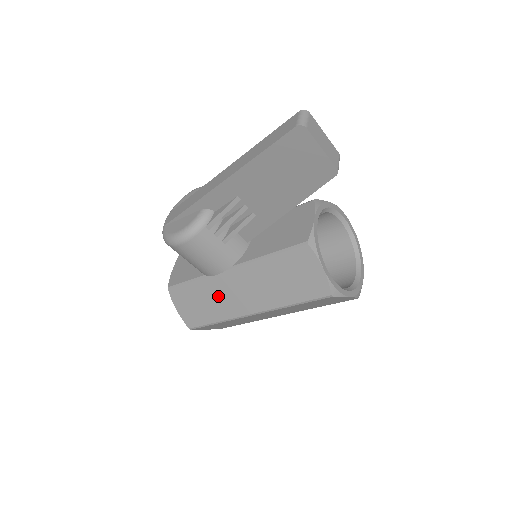
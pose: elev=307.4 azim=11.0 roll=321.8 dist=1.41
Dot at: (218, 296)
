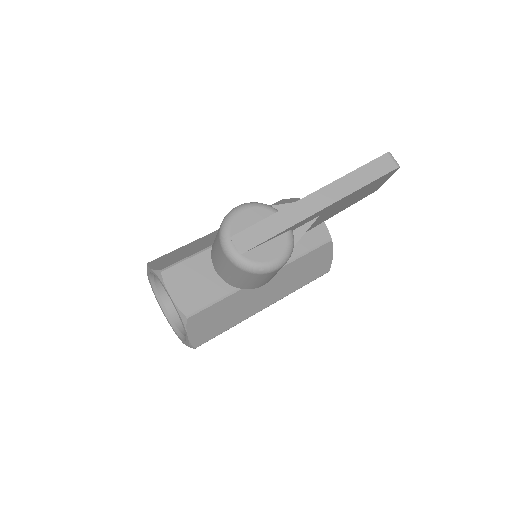
Dot at: (243, 304)
